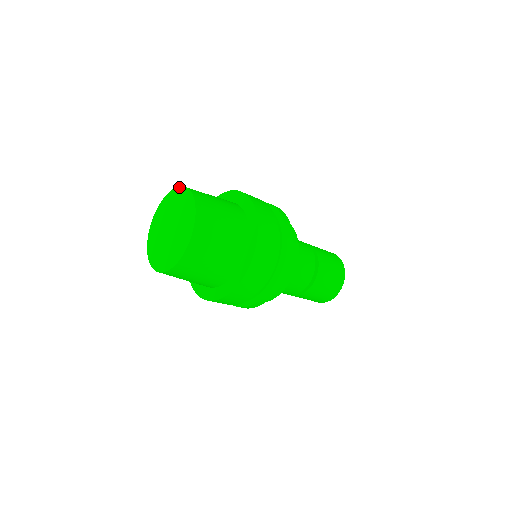
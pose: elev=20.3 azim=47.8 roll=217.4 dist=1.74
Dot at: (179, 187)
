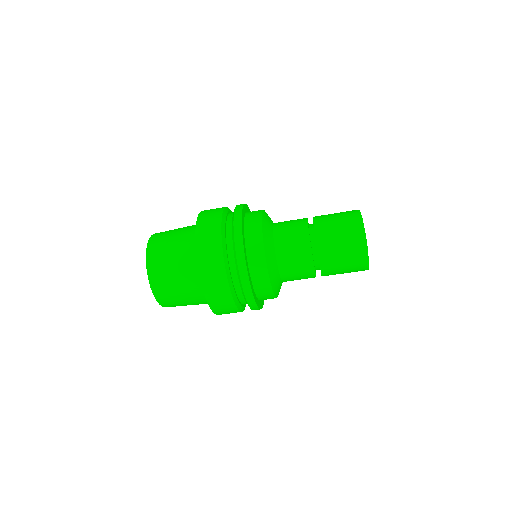
Dot at: occluded
